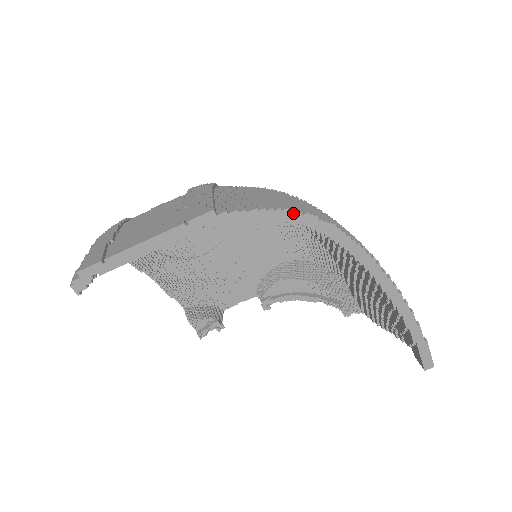
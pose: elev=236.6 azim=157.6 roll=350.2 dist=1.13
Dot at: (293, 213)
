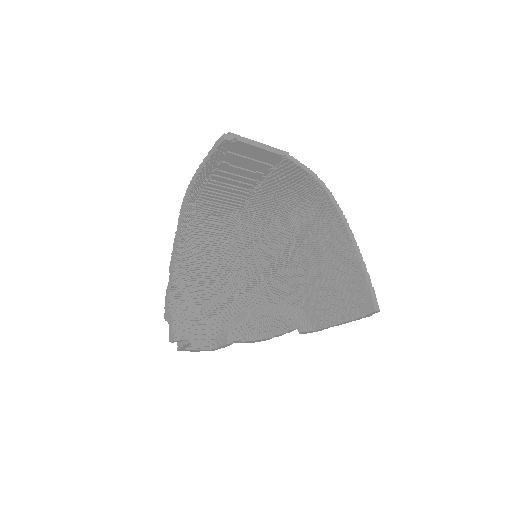
Dot at: (317, 176)
